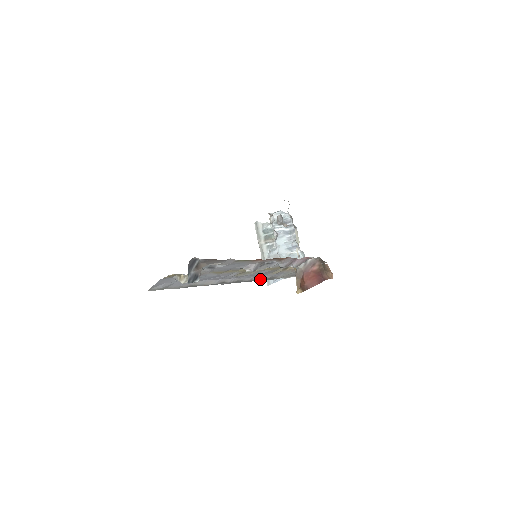
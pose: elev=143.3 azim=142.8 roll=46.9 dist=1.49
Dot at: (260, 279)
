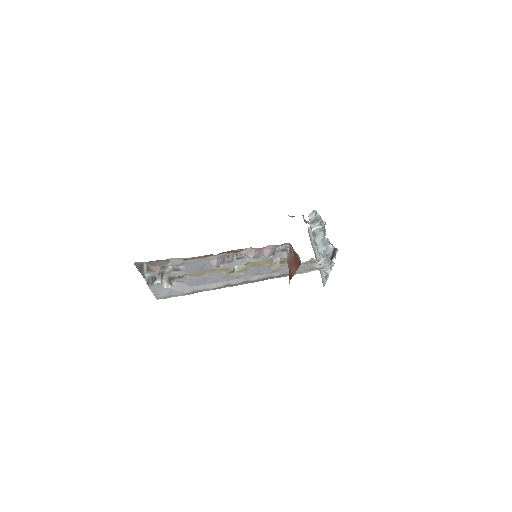
Dot at: (270, 277)
